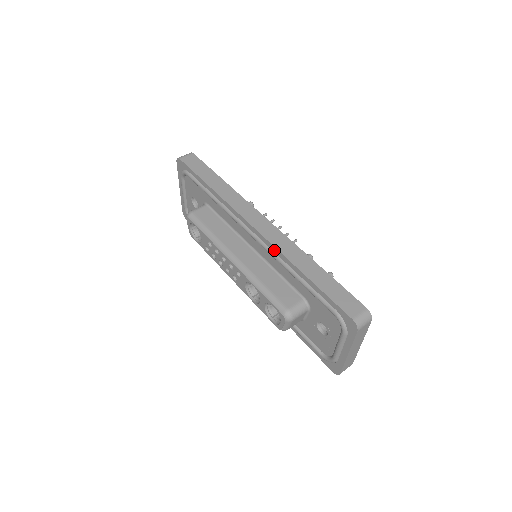
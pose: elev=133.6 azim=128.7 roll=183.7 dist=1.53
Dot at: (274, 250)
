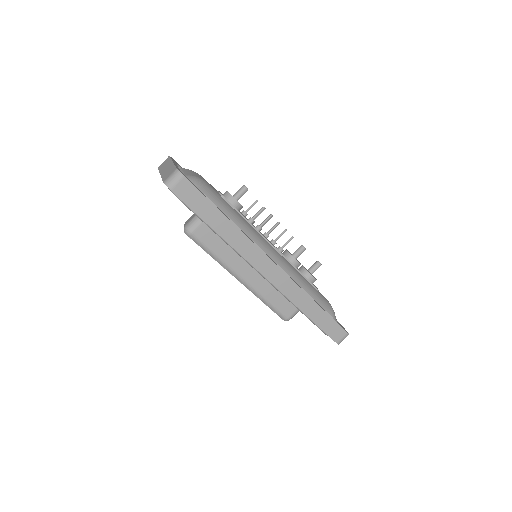
Dot at: (282, 293)
